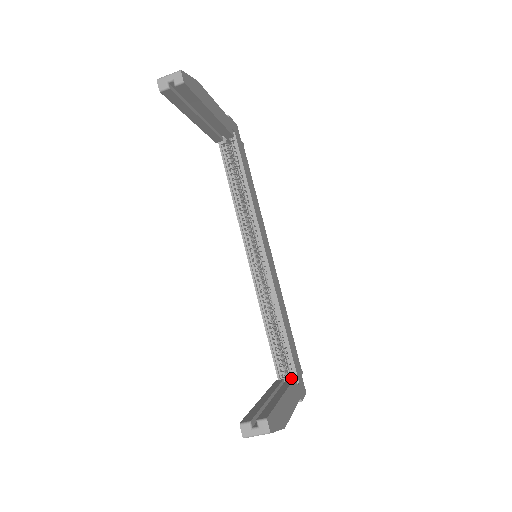
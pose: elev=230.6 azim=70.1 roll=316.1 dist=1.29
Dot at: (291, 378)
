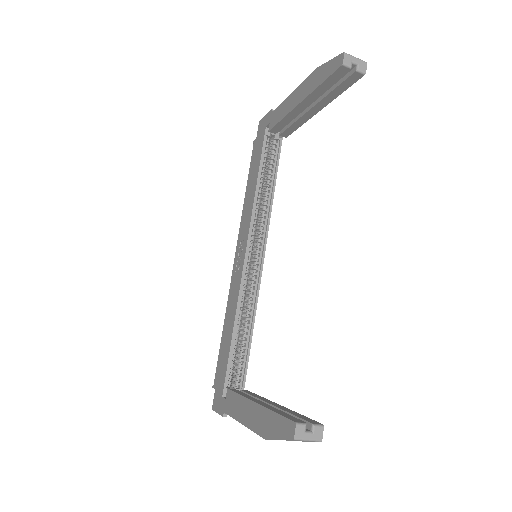
Dot at: (247, 391)
